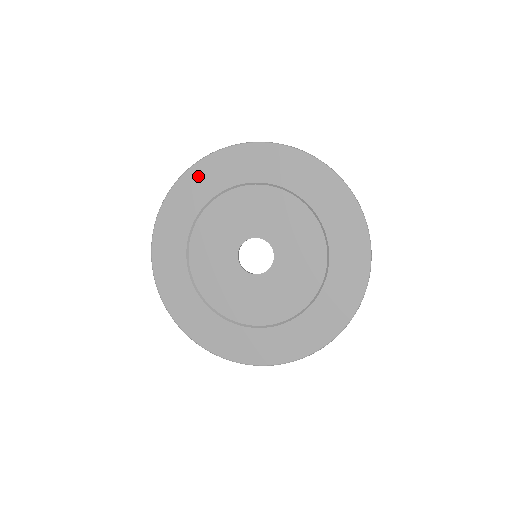
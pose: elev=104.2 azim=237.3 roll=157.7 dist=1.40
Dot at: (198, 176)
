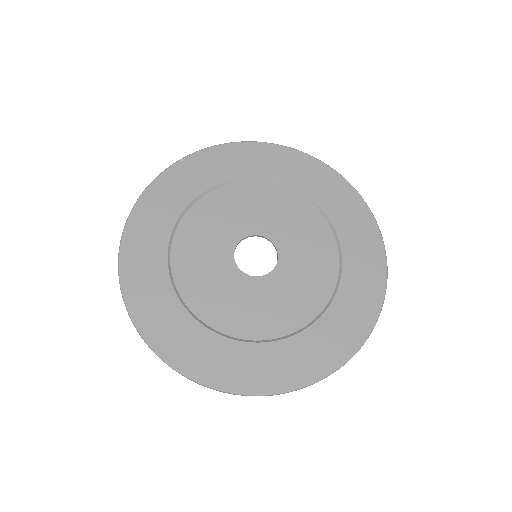
Dot at: (175, 178)
